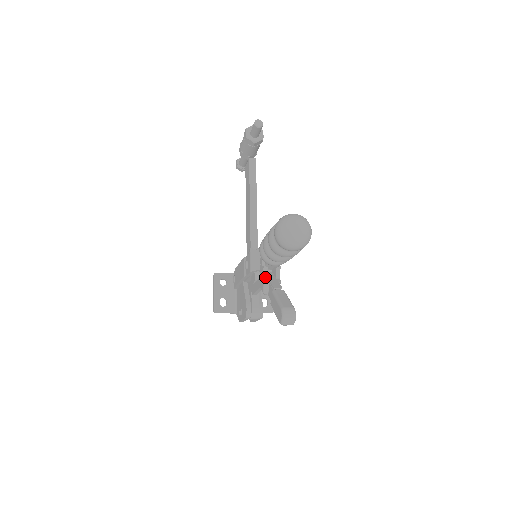
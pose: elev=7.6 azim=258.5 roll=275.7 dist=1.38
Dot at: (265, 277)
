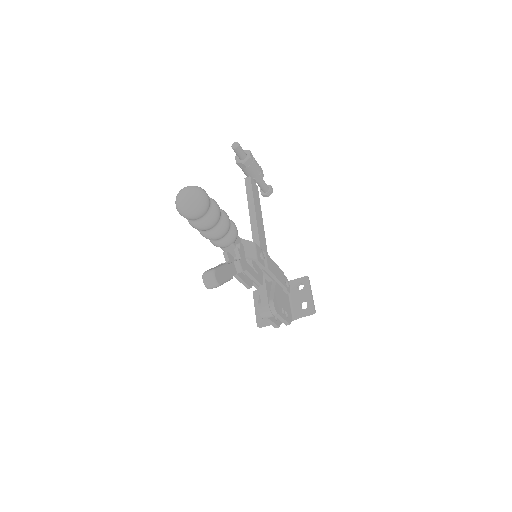
Dot at: occluded
